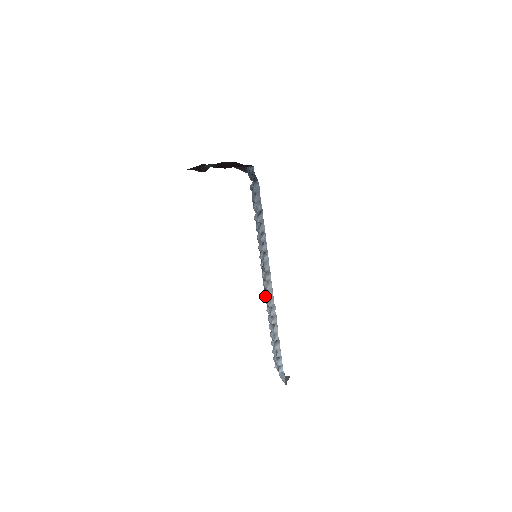
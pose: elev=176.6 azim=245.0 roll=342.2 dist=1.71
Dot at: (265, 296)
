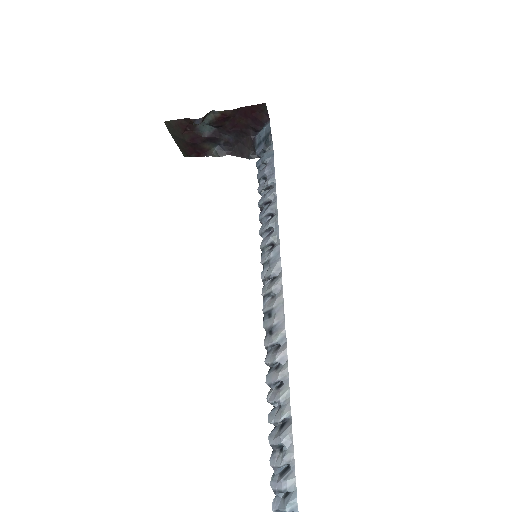
Dot at: (265, 330)
